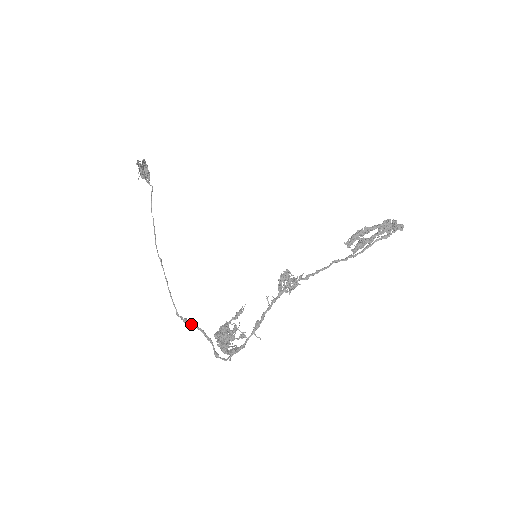
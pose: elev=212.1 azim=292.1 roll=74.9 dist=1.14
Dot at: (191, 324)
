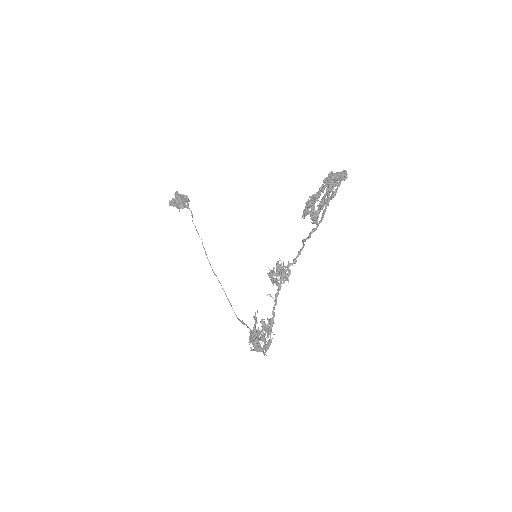
Dot at: occluded
